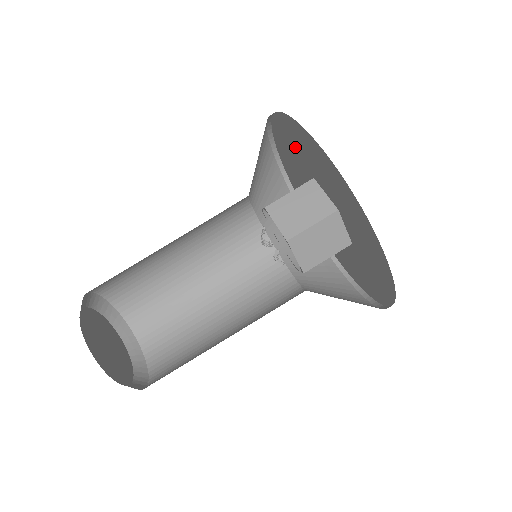
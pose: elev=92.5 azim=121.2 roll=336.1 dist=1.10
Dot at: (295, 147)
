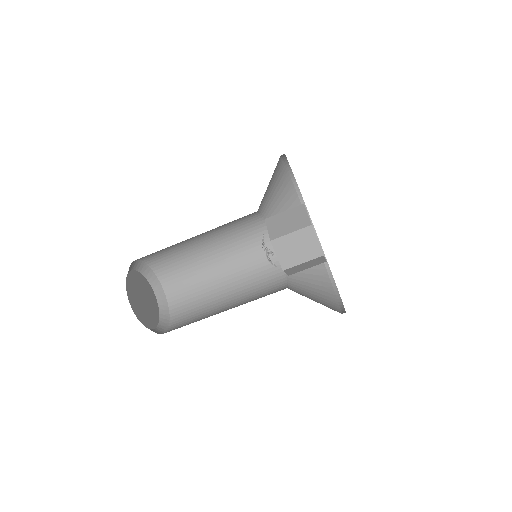
Dot at: occluded
